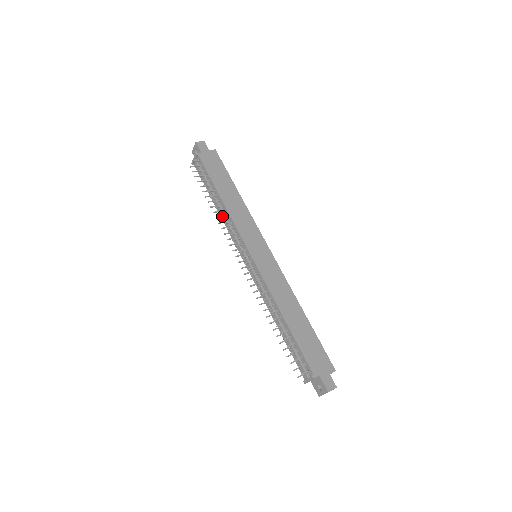
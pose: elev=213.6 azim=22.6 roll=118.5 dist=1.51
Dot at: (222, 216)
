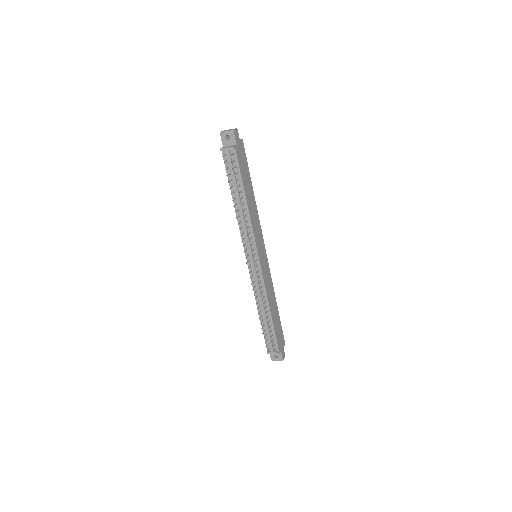
Dot at: (241, 217)
